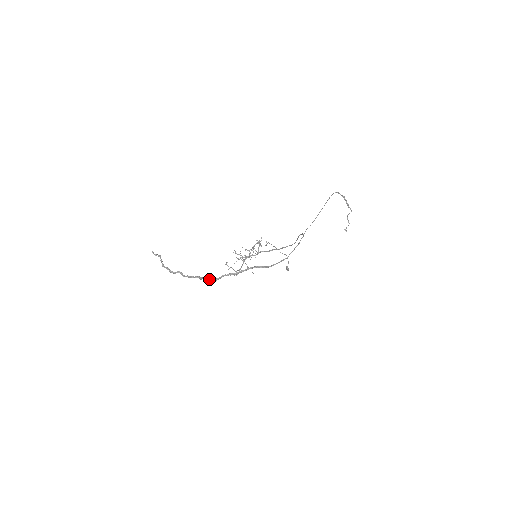
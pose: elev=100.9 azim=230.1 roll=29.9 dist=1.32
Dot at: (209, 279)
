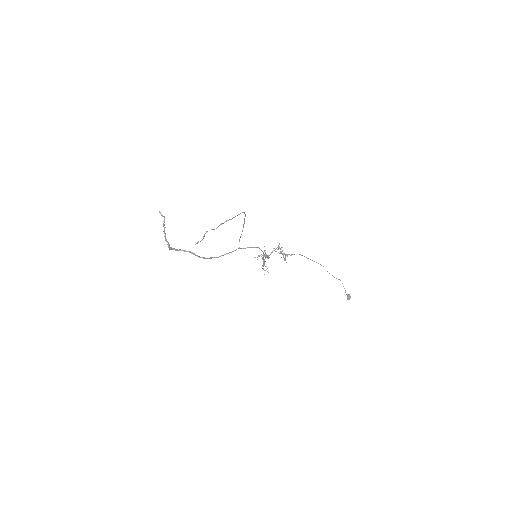
Dot at: (169, 247)
